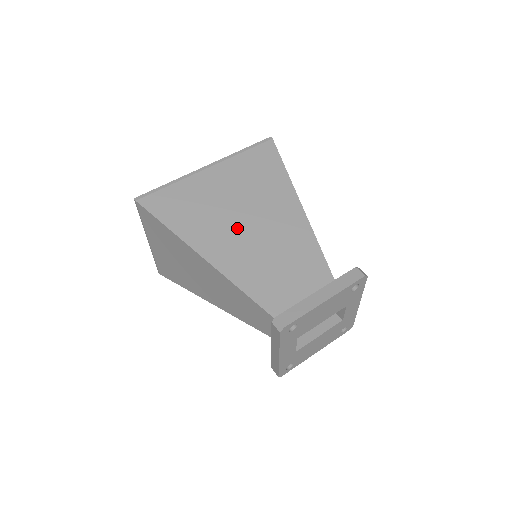
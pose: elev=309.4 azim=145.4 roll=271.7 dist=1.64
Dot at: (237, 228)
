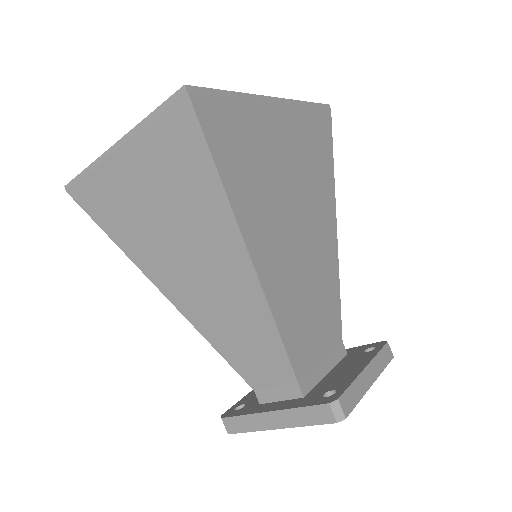
Dot at: (287, 223)
